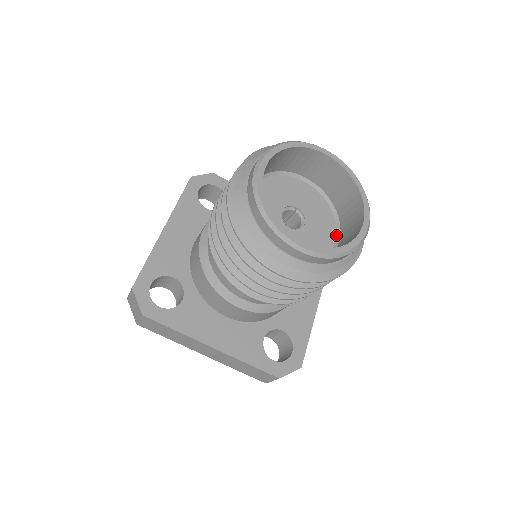
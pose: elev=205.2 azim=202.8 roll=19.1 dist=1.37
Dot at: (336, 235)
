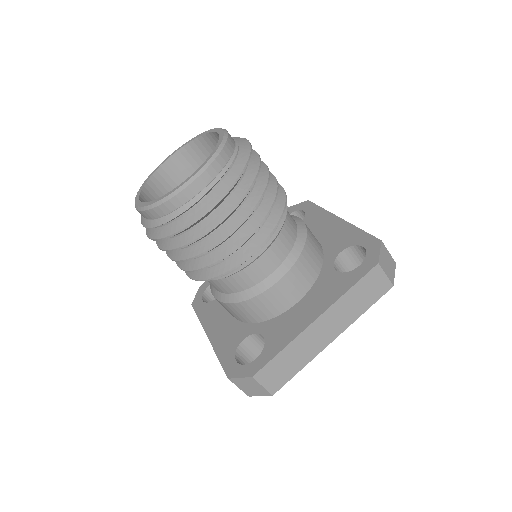
Dot at: occluded
